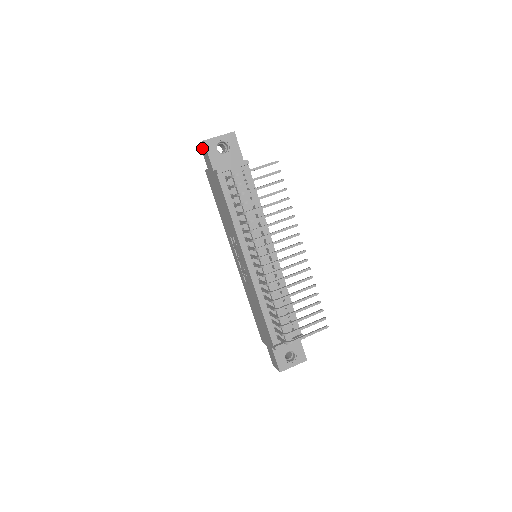
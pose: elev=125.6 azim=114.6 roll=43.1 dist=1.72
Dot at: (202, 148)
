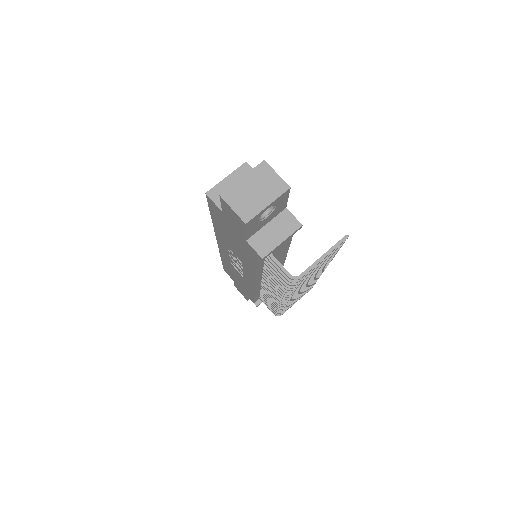
Dot at: (227, 208)
